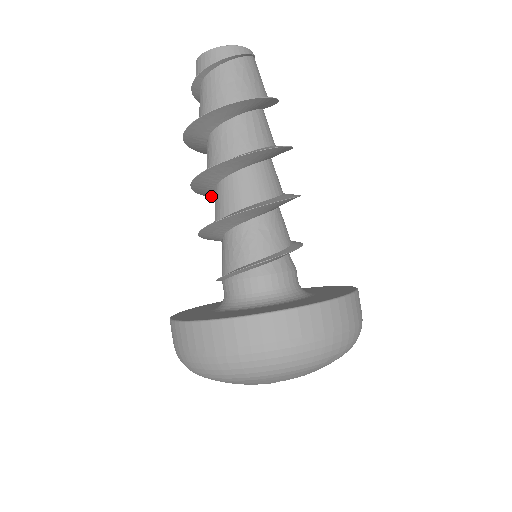
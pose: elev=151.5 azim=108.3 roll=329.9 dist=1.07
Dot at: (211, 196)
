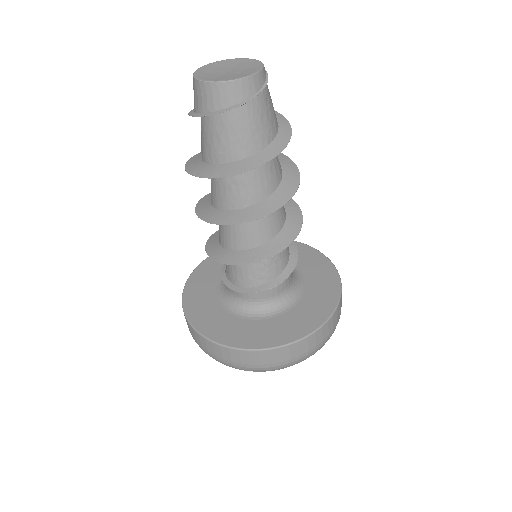
Dot at: occluded
